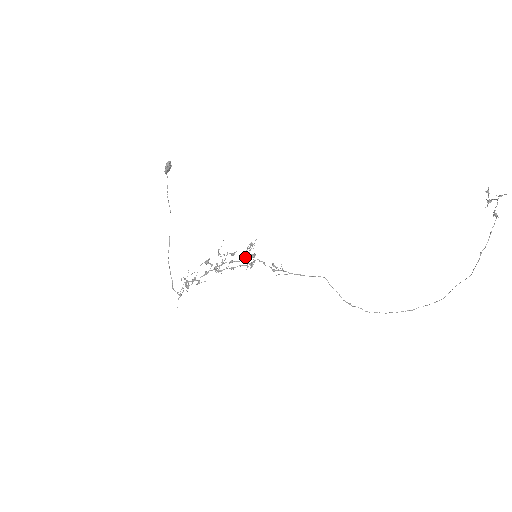
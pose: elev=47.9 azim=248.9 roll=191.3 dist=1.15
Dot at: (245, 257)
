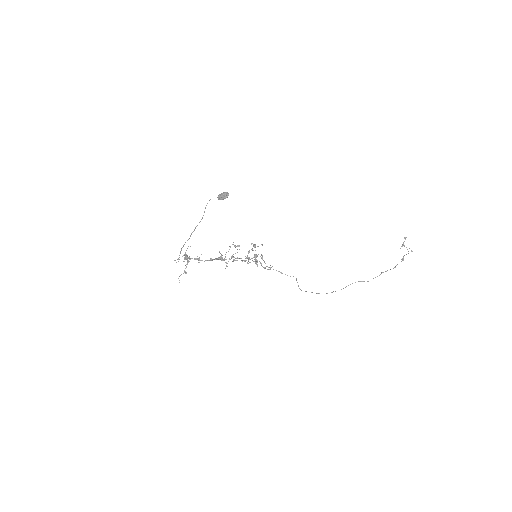
Dot at: (250, 259)
